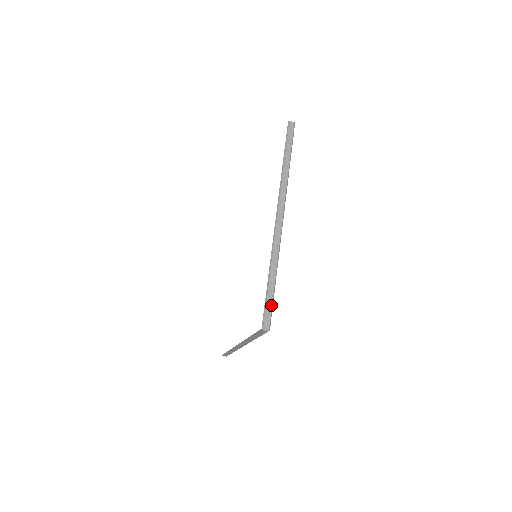
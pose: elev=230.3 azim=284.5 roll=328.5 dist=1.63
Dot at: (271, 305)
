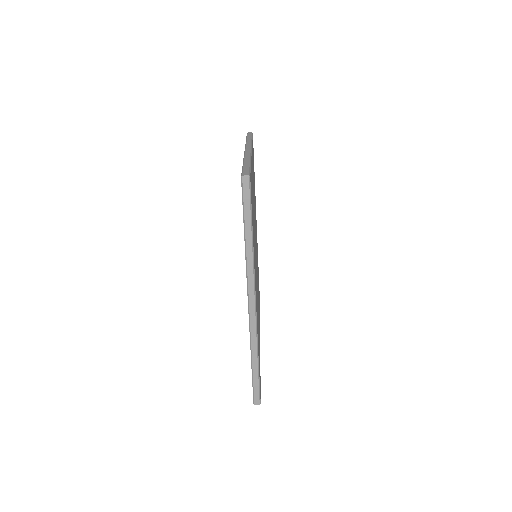
Dot at: (248, 169)
